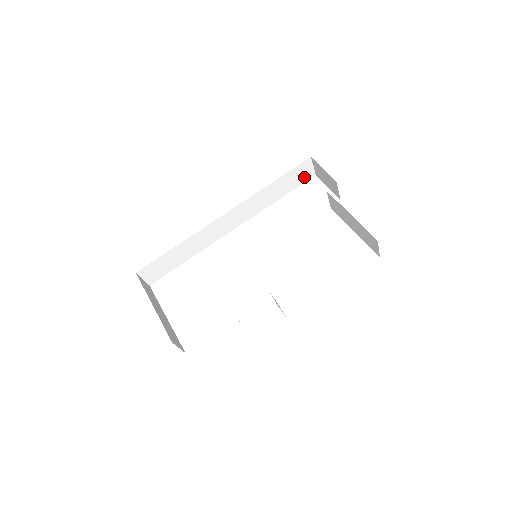
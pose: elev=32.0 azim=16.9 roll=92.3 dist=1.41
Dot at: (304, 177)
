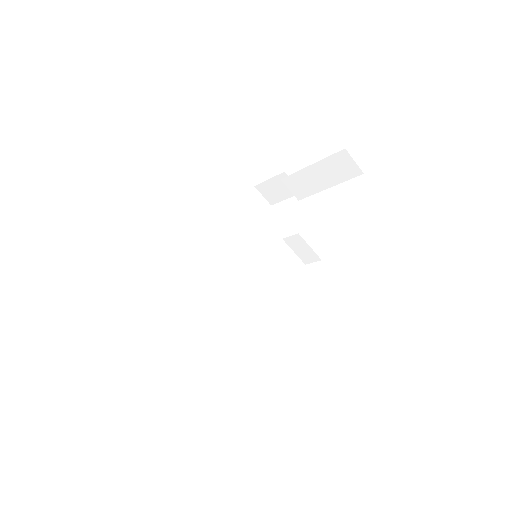
Dot at: (261, 209)
